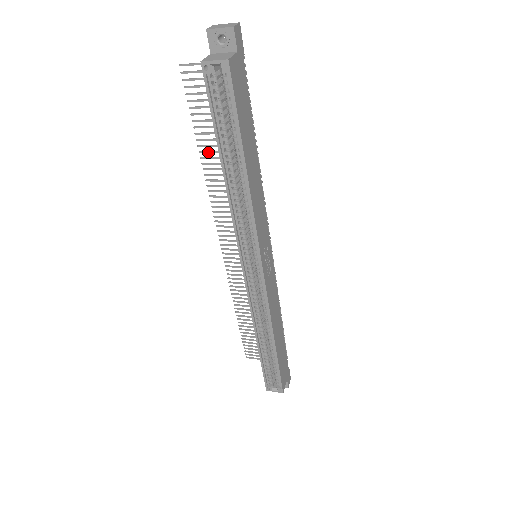
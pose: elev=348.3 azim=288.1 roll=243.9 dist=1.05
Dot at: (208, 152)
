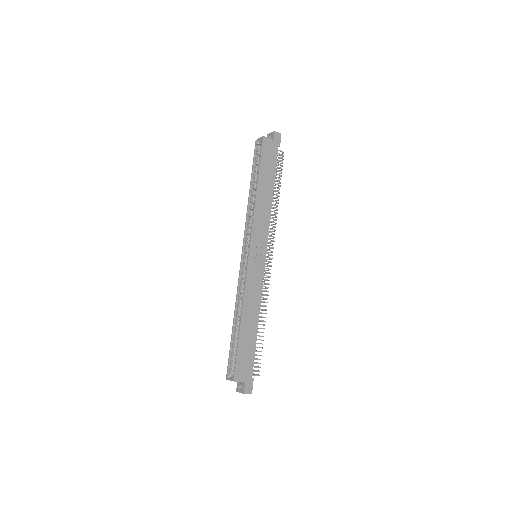
Dot at: occluded
